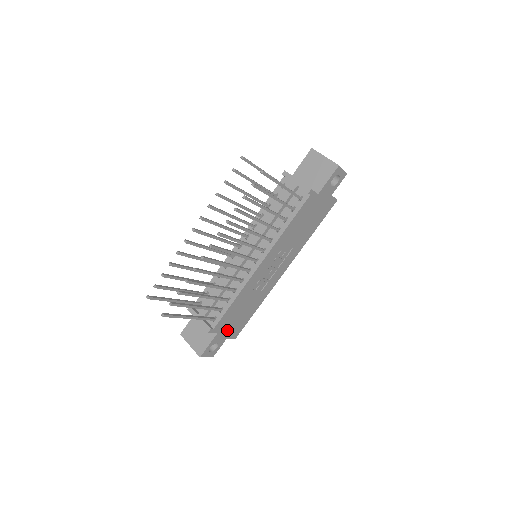
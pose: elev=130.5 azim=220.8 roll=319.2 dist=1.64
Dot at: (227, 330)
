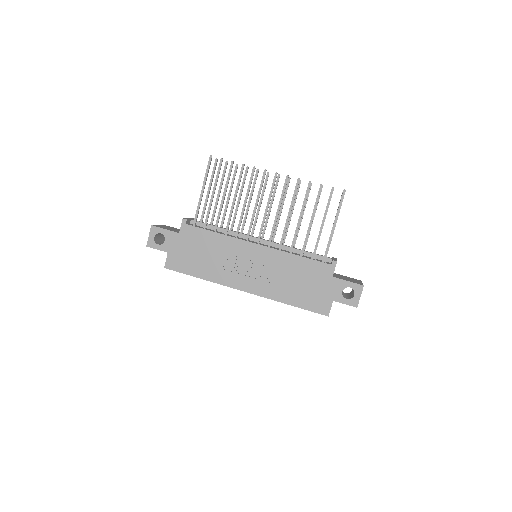
Dot at: (179, 246)
